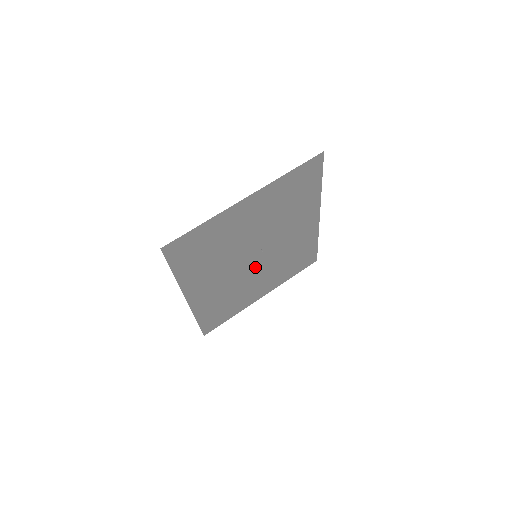
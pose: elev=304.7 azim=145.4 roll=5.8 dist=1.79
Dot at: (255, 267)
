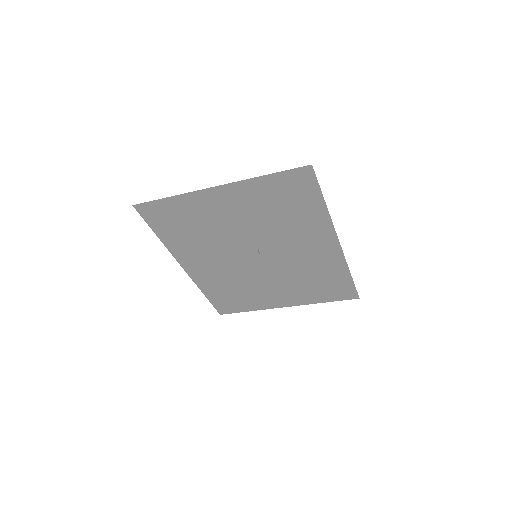
Dot at: (261, 268)
